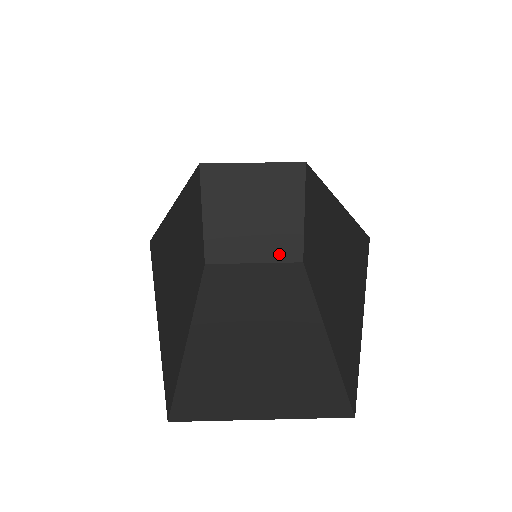
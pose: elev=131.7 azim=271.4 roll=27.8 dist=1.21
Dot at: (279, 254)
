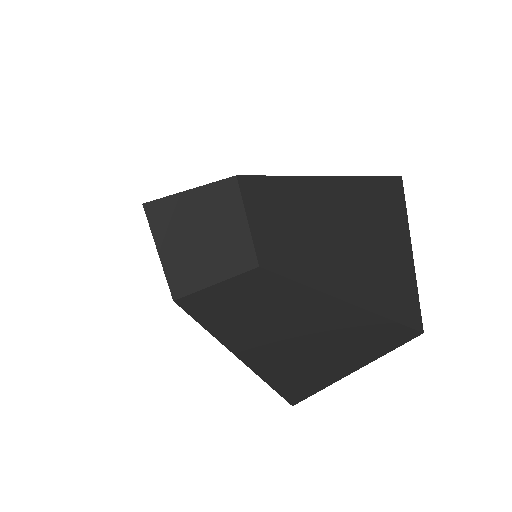
Dot at: (237, 266)
